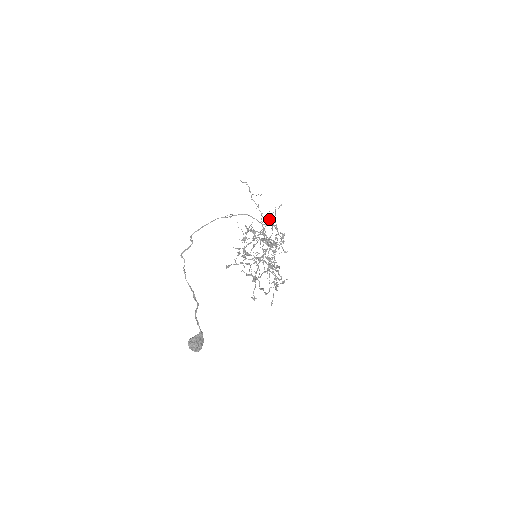
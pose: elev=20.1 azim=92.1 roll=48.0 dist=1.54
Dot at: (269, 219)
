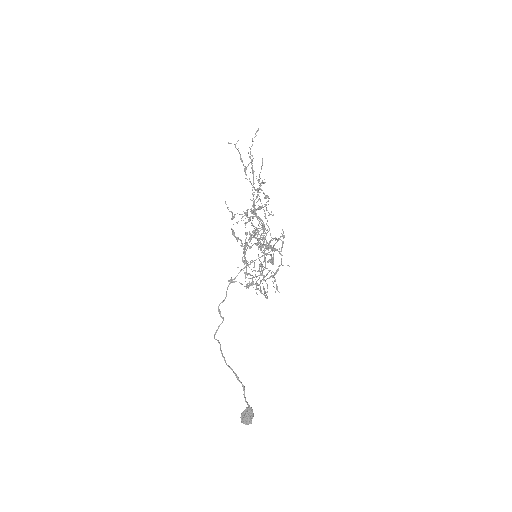
Dot at: (282, 234)
